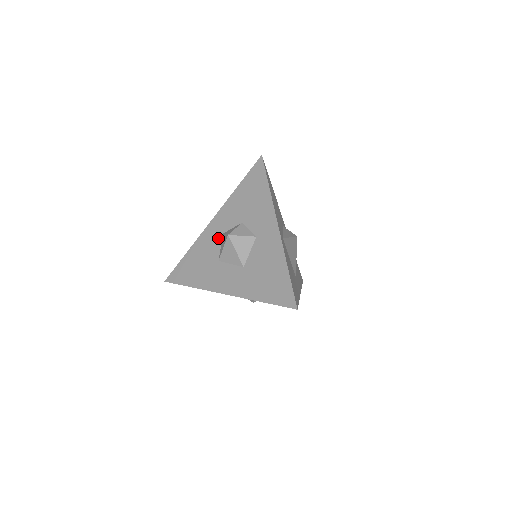
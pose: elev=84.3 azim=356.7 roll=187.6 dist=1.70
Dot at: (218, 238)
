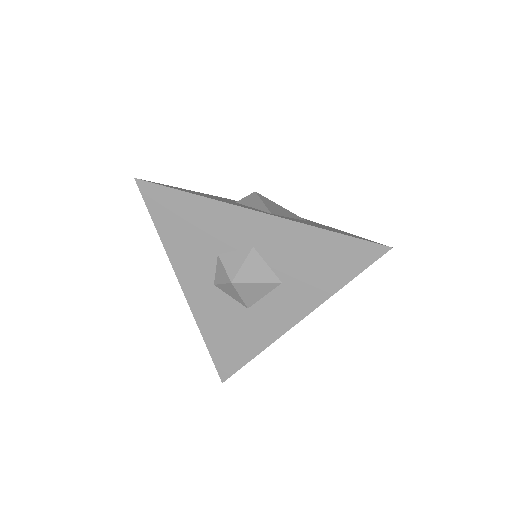
Dot at: (215, 294)
